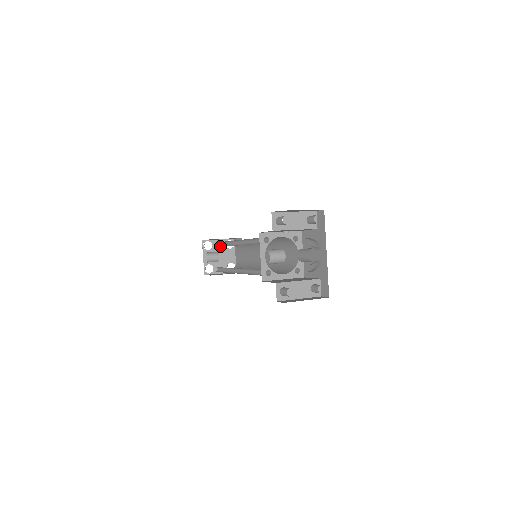
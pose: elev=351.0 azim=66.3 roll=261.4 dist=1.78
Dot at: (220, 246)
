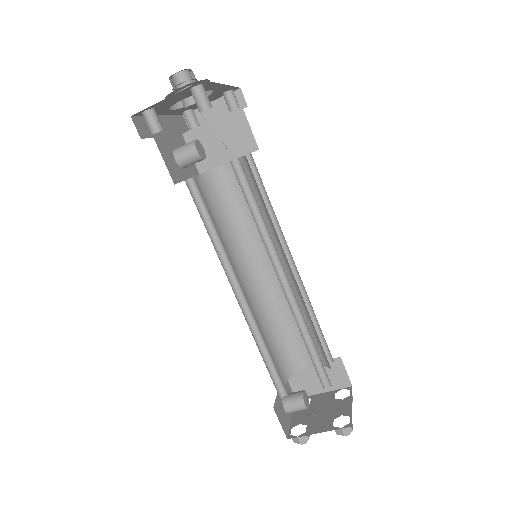
Dot at: (282, 350)
